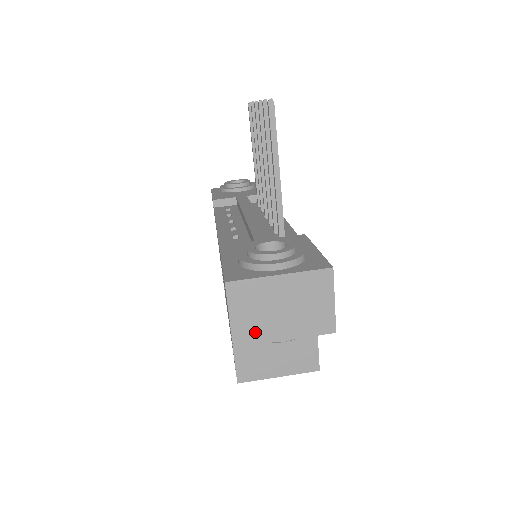
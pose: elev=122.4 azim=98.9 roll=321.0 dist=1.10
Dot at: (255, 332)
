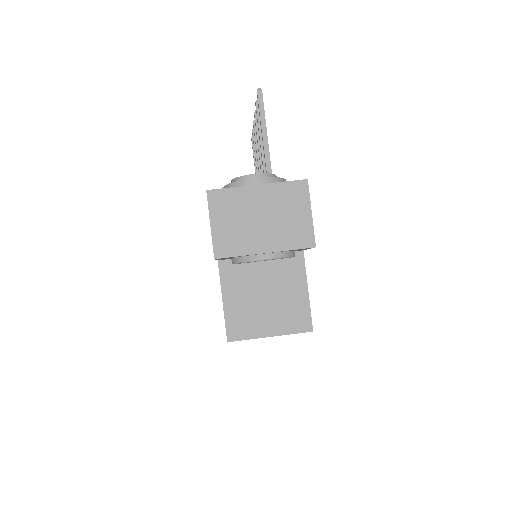
Dot at: (235, 243)
